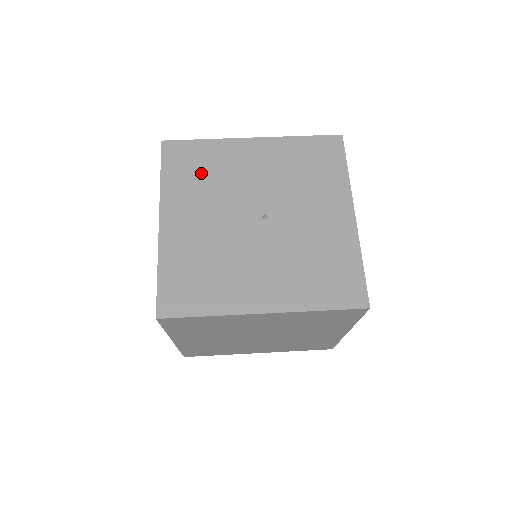
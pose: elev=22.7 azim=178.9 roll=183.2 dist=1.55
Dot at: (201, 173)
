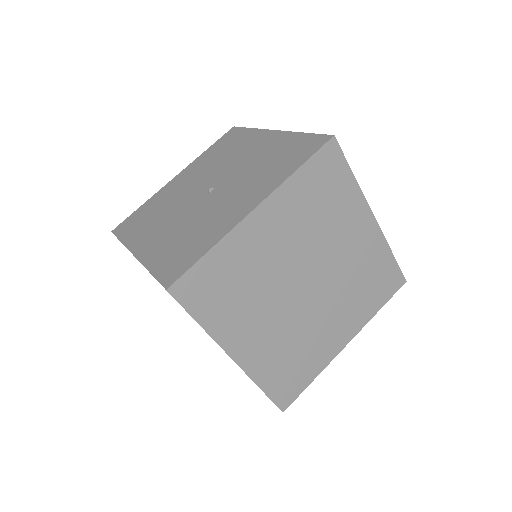
Dot at: (223, 151)
